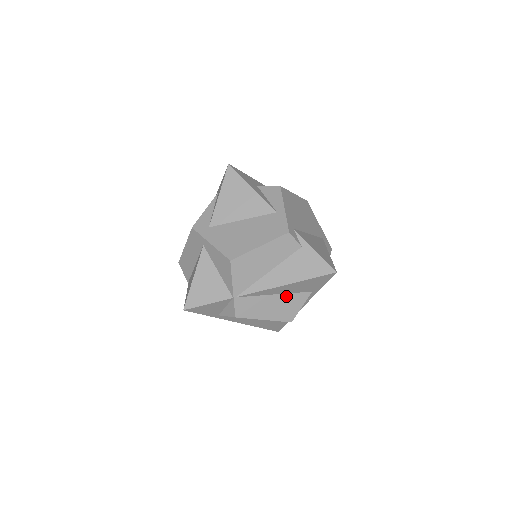
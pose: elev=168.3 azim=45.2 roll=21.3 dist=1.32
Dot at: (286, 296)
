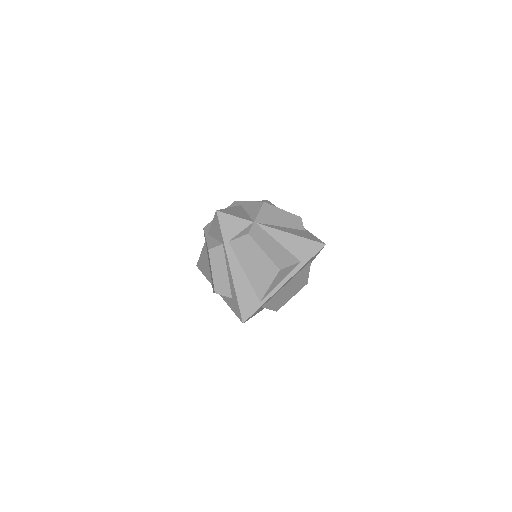
Dot at: (284, 250)
